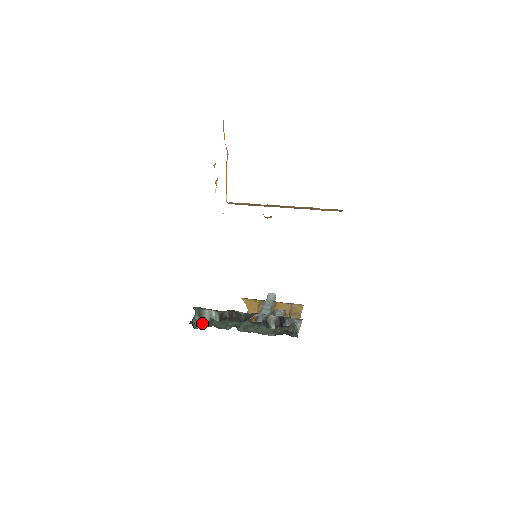
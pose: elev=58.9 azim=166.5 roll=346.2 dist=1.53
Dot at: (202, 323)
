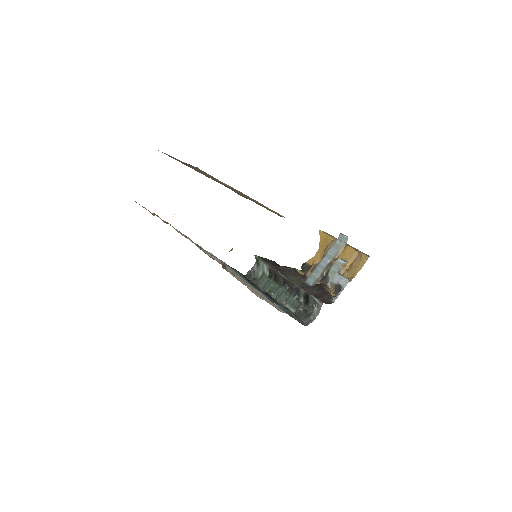
Dot at: (257, 274)
